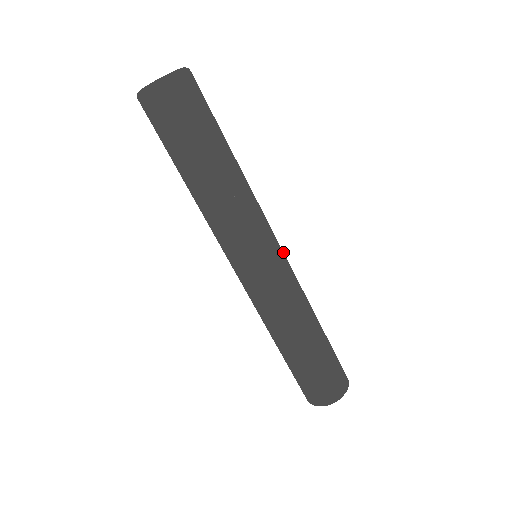
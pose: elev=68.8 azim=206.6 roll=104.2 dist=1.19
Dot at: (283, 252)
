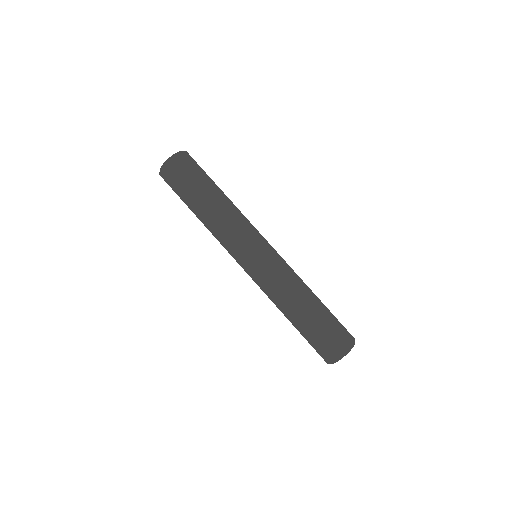
Dot at: occluded
